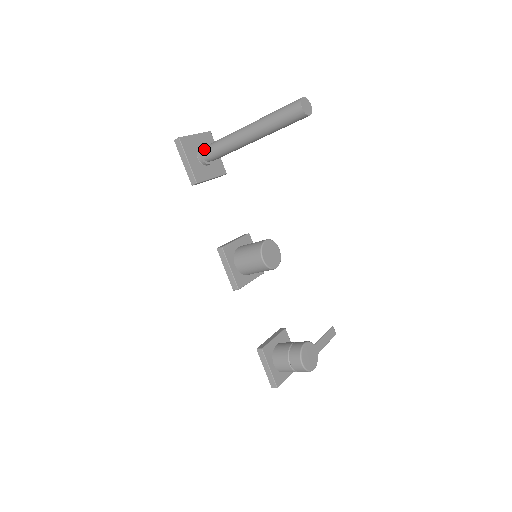
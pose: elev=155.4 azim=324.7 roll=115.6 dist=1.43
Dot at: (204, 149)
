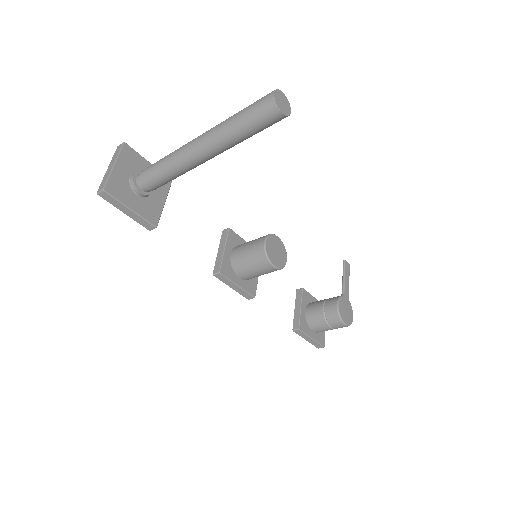
Dot at: (140, 182)
